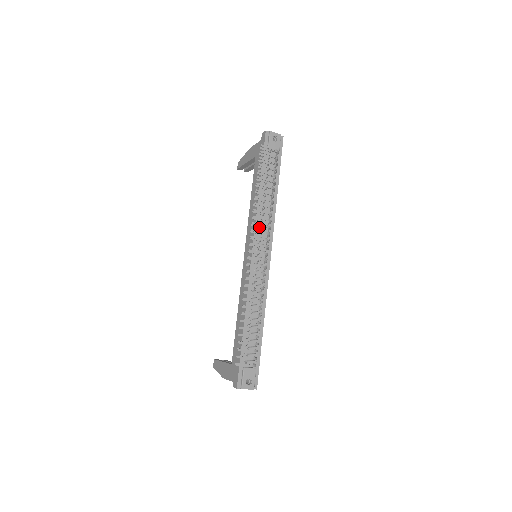
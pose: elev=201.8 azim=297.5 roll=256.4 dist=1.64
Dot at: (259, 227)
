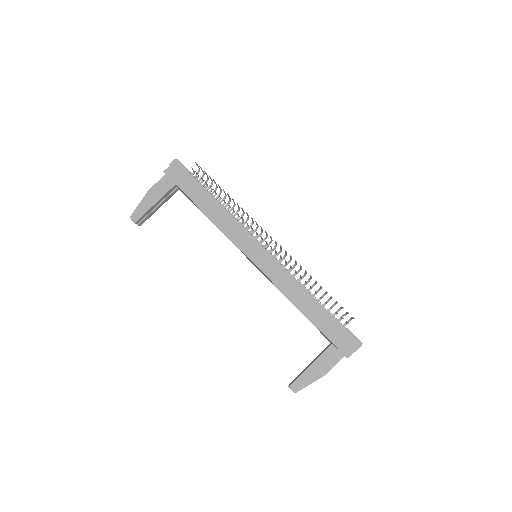
Dot at: (248, 225)
